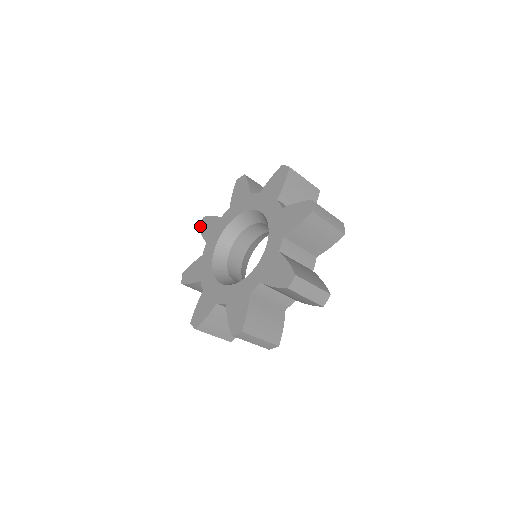
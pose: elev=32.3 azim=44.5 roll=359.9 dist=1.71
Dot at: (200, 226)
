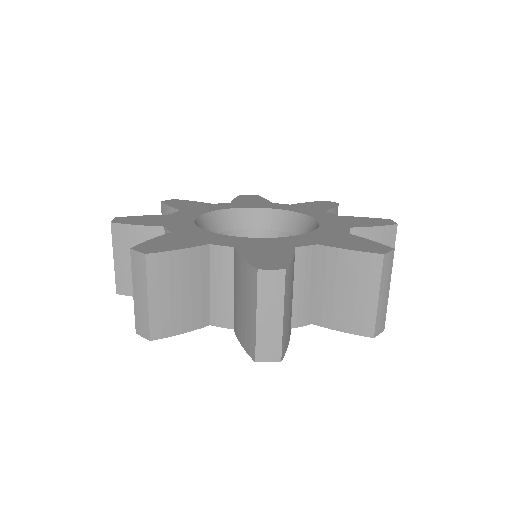
Dot at: (118, 221)
